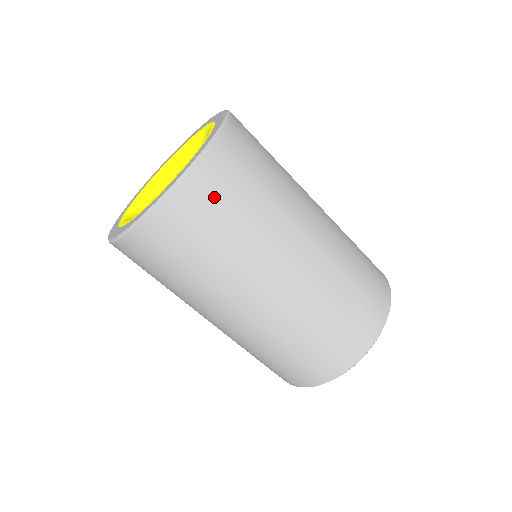
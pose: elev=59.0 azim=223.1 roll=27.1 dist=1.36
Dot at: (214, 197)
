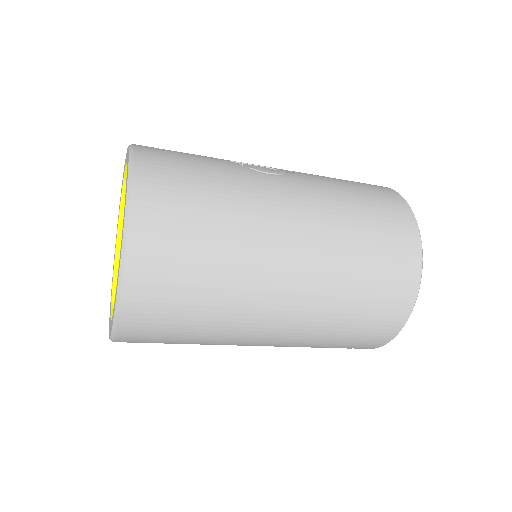
Dot at: occluded
